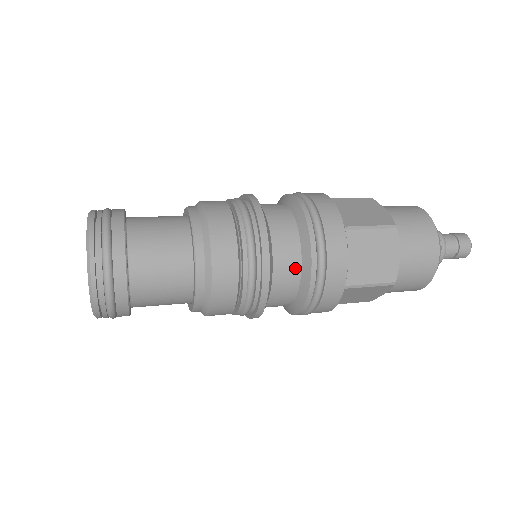
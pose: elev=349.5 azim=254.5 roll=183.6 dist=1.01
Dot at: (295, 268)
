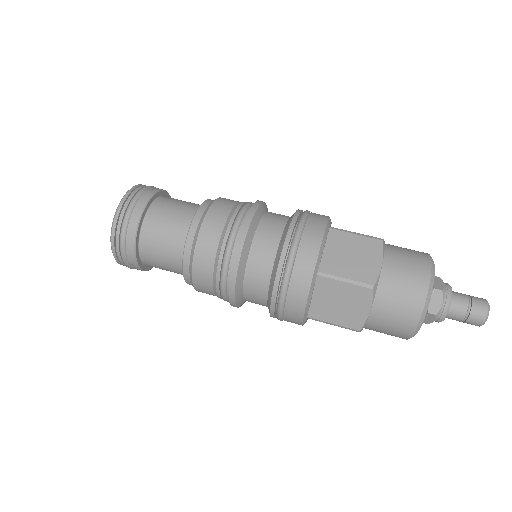
Dot at: occluded
